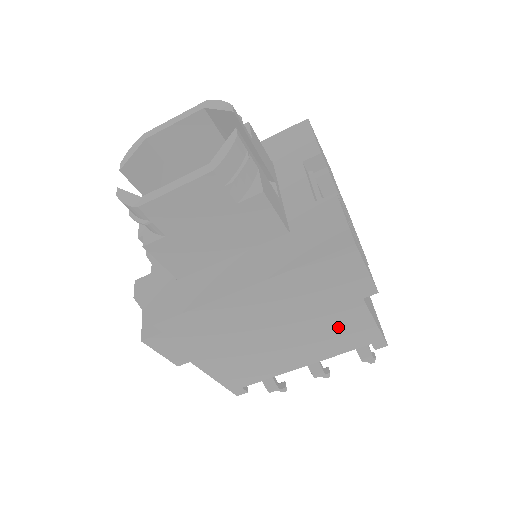
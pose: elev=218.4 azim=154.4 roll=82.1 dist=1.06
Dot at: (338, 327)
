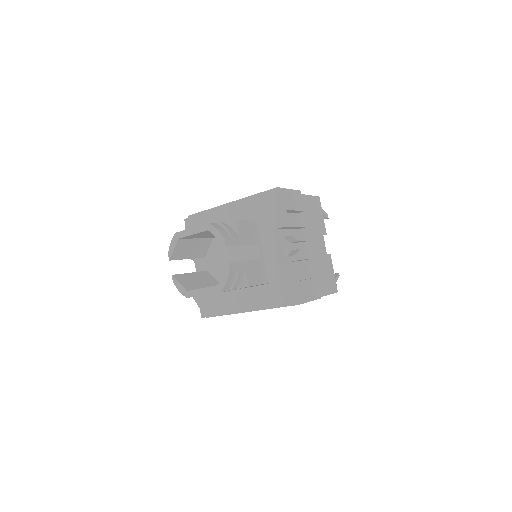
Dot at: occluded
